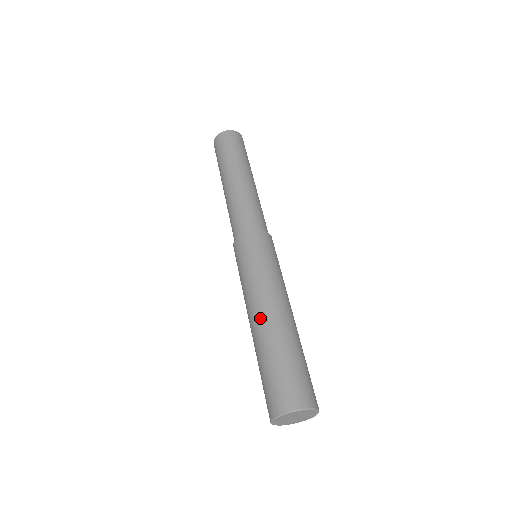
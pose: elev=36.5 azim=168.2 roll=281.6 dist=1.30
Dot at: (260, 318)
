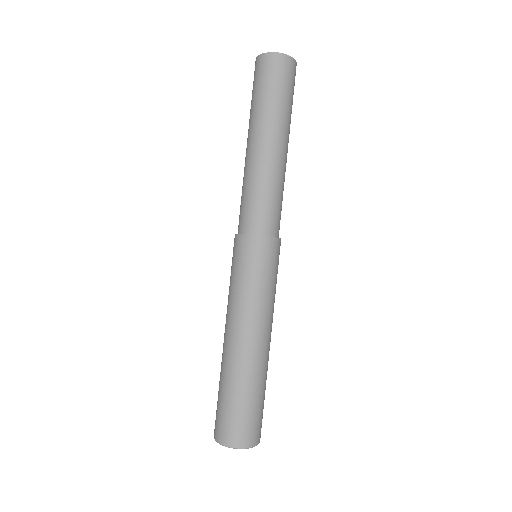
Dot at: (224, 342)
